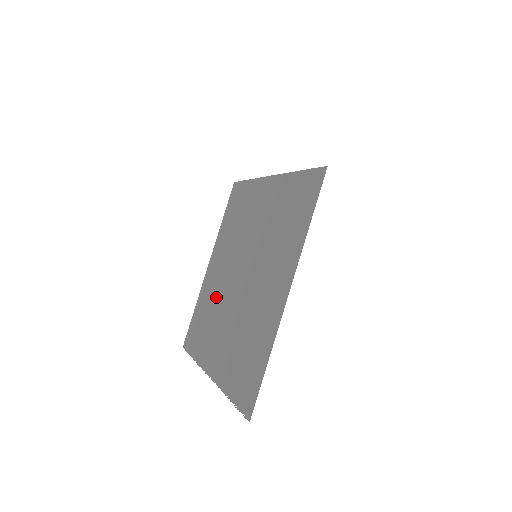
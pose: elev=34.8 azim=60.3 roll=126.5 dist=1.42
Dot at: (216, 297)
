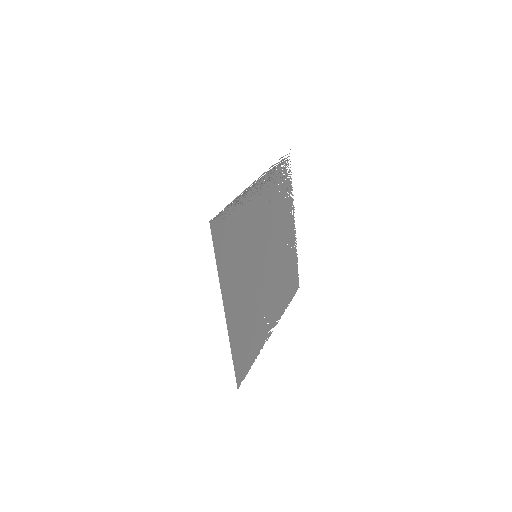
Dot at: (281, 266)
